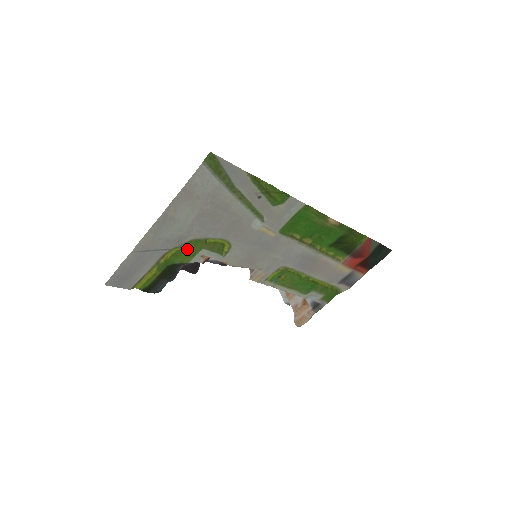
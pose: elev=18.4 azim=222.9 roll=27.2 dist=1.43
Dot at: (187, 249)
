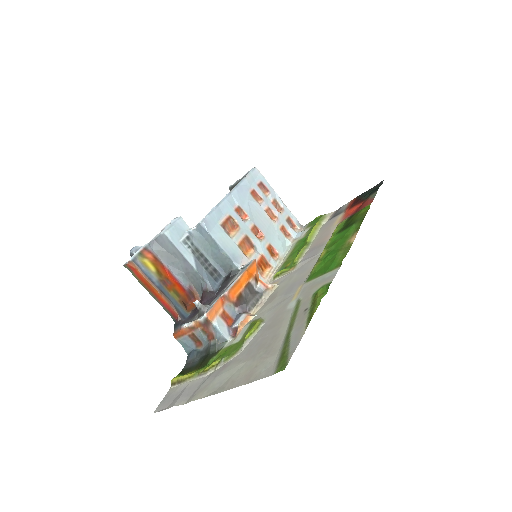
Dot at: (226, 354)
